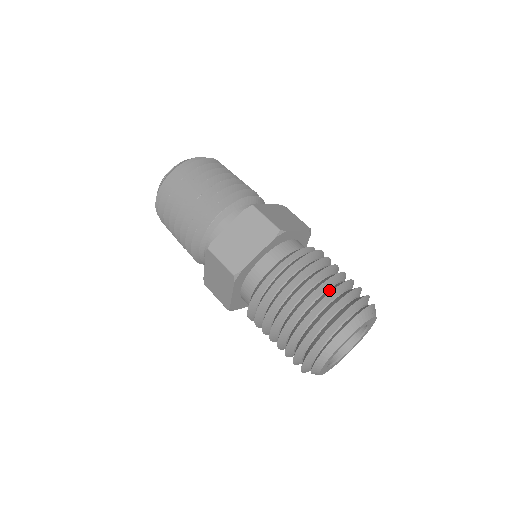
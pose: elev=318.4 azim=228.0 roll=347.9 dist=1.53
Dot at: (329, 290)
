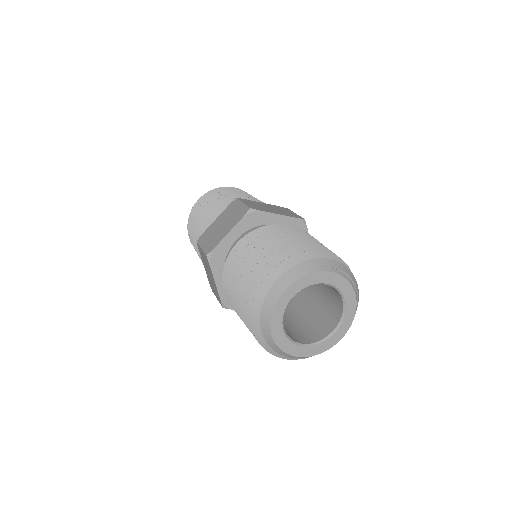
Dot at: (282, 248)
